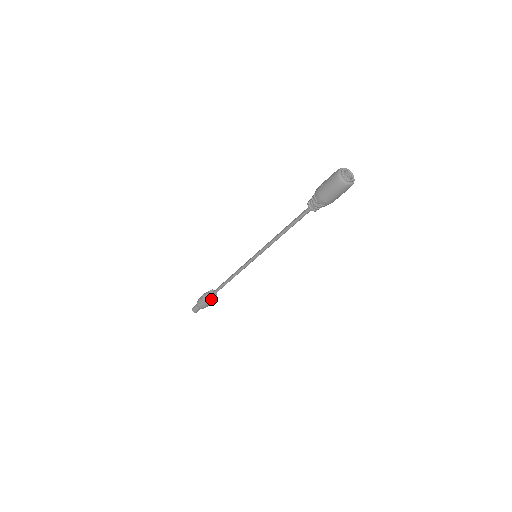
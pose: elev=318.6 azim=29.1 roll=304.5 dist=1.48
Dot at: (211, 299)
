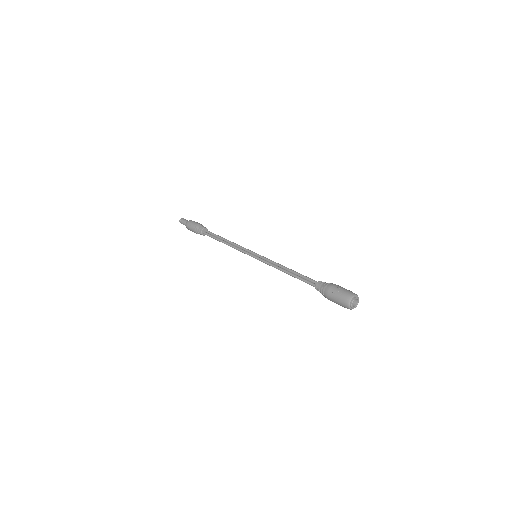
Dot at: occluded
